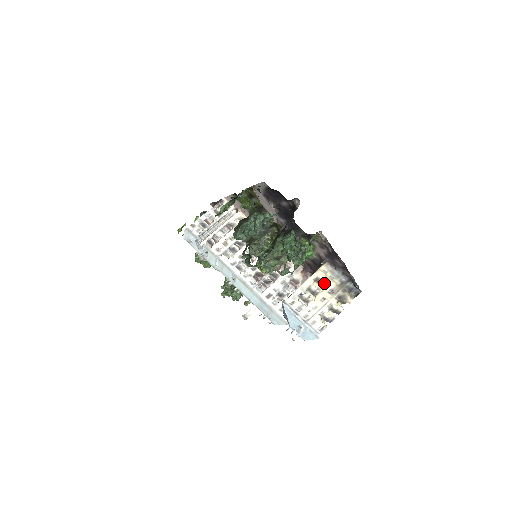
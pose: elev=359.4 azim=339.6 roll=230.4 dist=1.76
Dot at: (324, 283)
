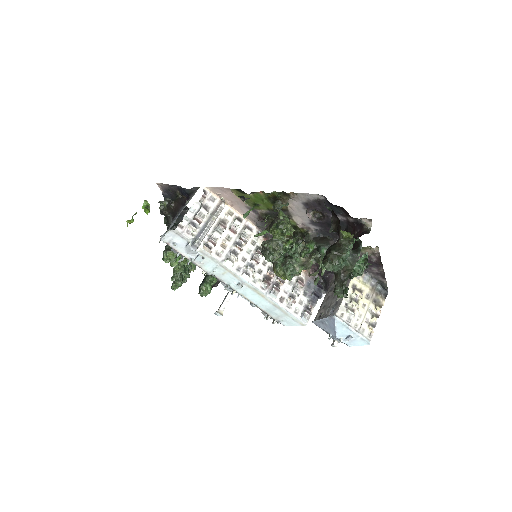
Dot at: (360, 289)
